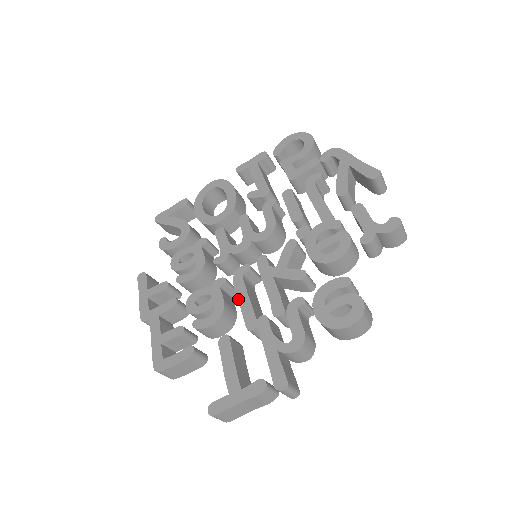
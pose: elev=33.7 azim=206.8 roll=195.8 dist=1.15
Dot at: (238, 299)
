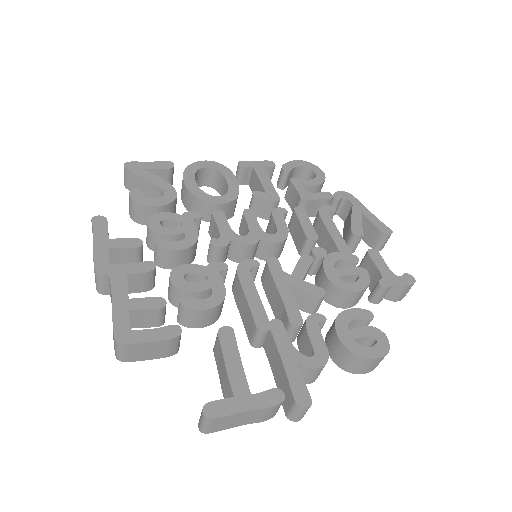
Dot at: (245, 292)
